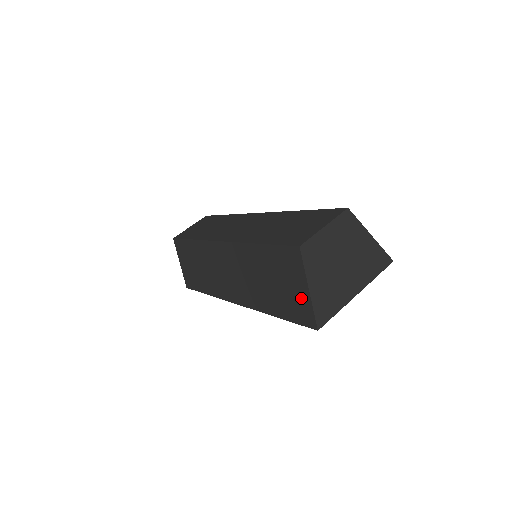
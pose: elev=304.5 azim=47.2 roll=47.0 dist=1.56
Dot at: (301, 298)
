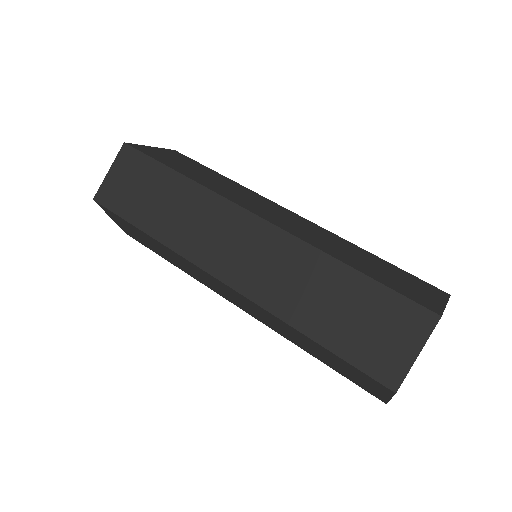
Dot at: (373, 390)
